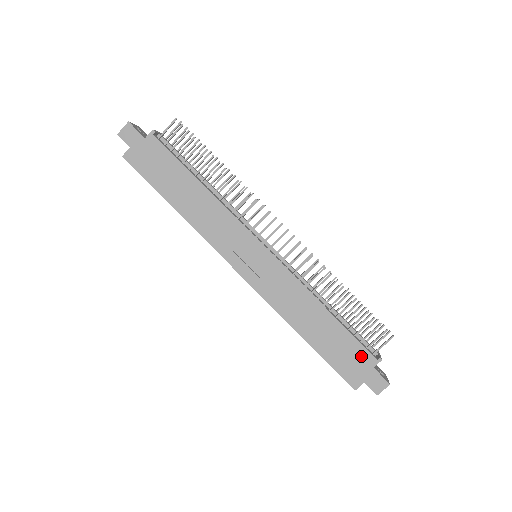
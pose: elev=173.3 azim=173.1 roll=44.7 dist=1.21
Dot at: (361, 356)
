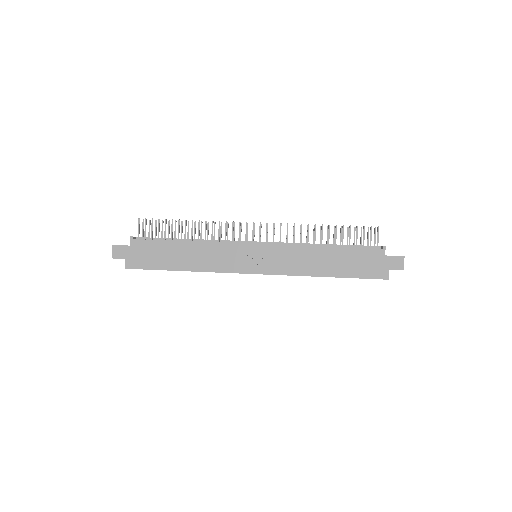
Dot at: (371, 256)
